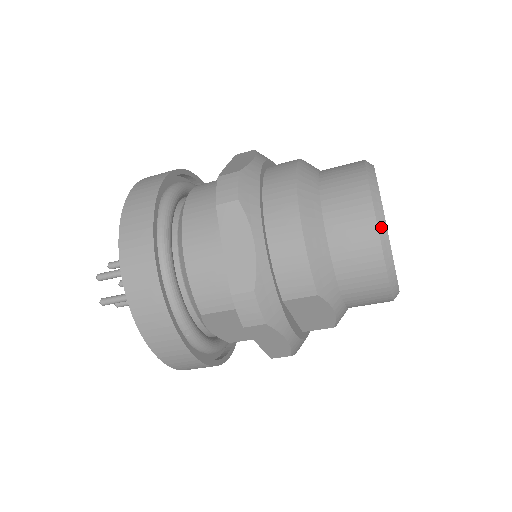
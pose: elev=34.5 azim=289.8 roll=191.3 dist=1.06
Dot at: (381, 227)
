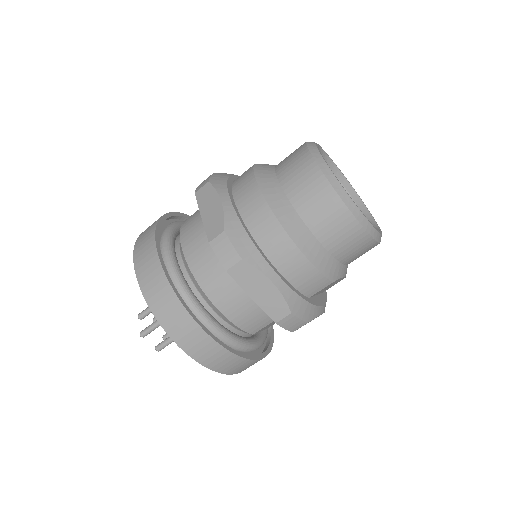
Dot at: (357, 214)
